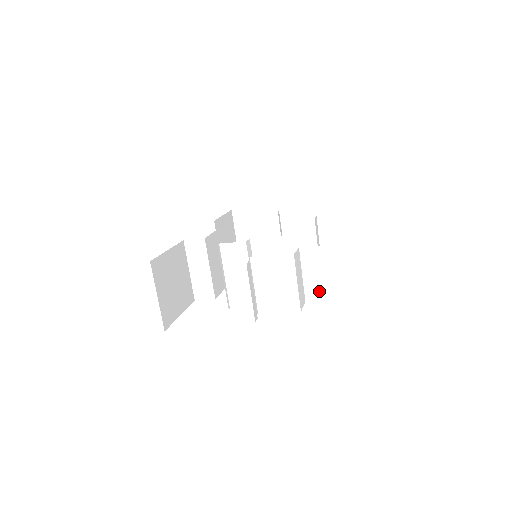
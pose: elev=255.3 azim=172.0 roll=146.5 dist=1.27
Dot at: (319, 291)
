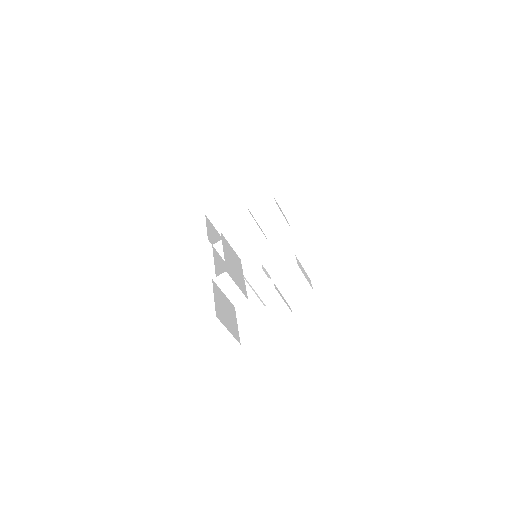
Dot at: (317, 271)
